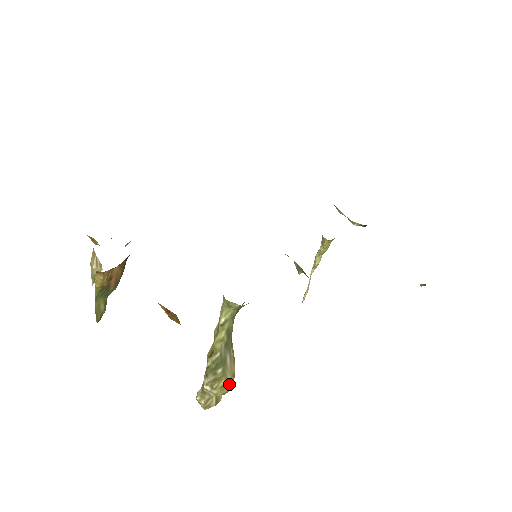
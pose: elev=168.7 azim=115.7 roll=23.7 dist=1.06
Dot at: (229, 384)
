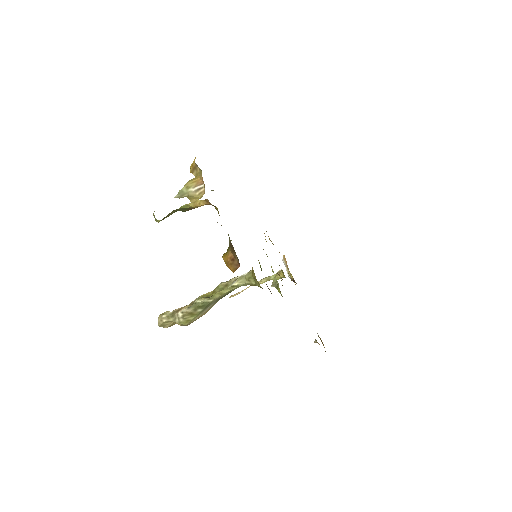
Dot at: (192, 322)
